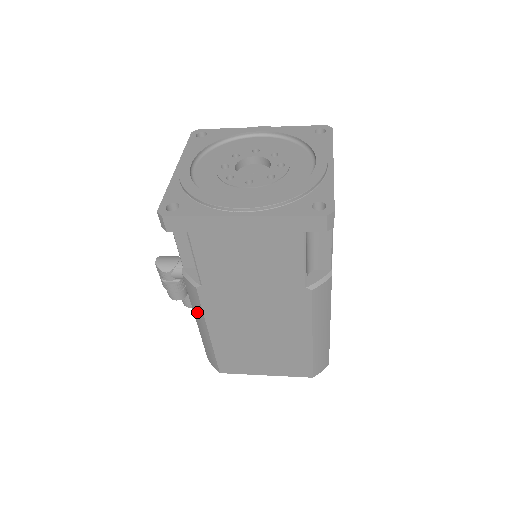
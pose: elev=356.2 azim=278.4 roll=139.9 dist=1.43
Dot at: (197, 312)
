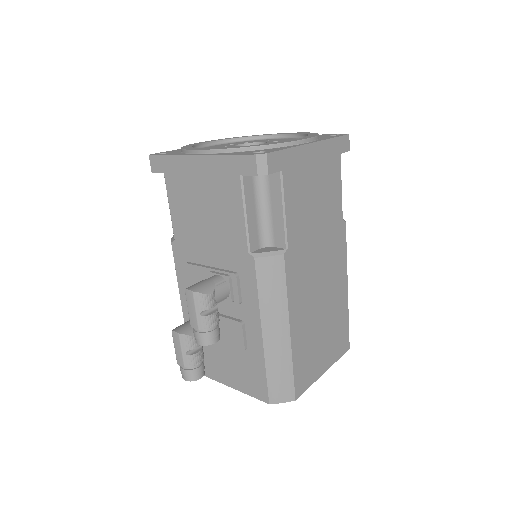
Dot at: (274, 306)
